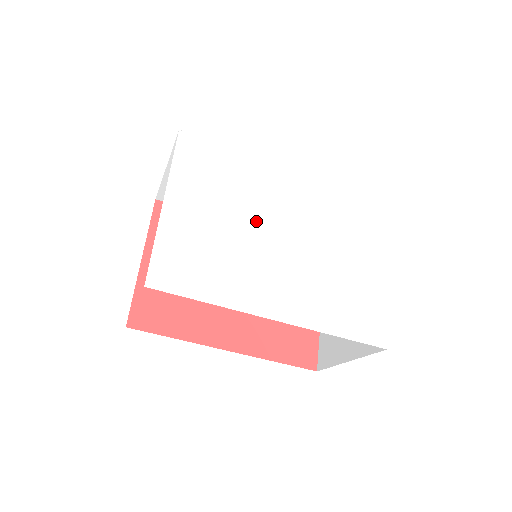
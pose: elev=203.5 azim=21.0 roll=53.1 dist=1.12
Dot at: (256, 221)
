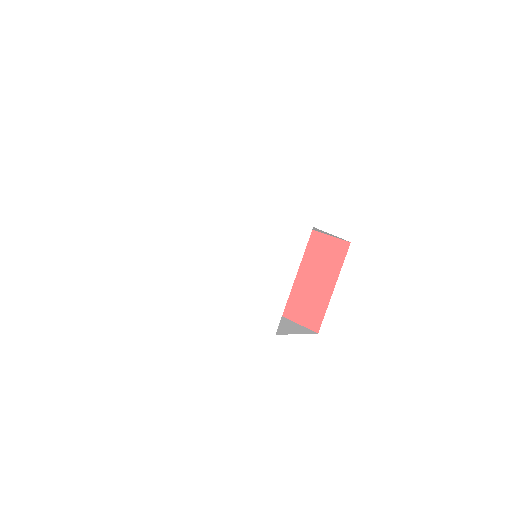
Dot at: (222, 245)
